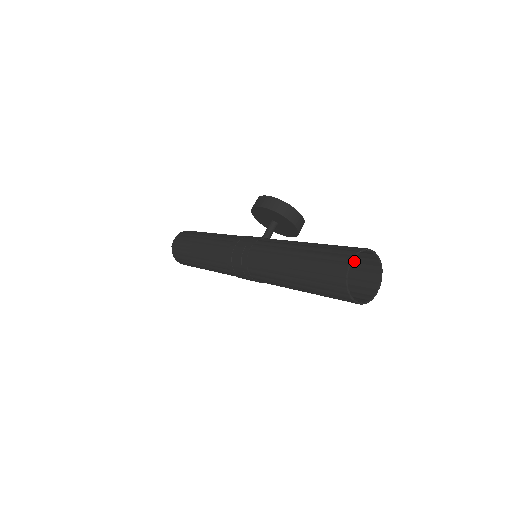
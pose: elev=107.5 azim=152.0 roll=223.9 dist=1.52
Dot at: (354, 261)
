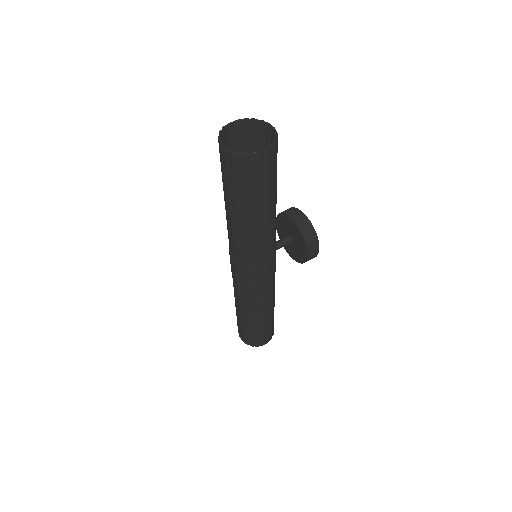
Dot at: occluded
